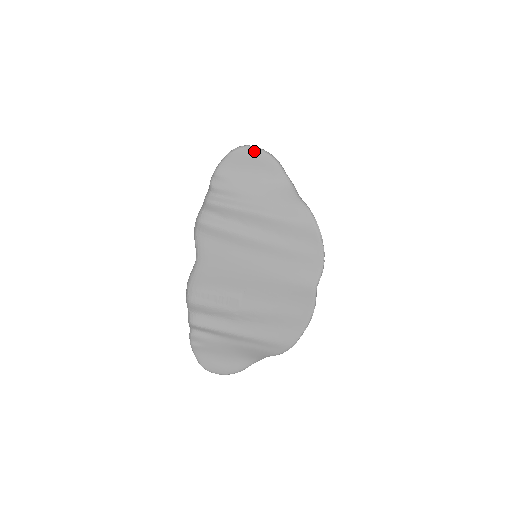
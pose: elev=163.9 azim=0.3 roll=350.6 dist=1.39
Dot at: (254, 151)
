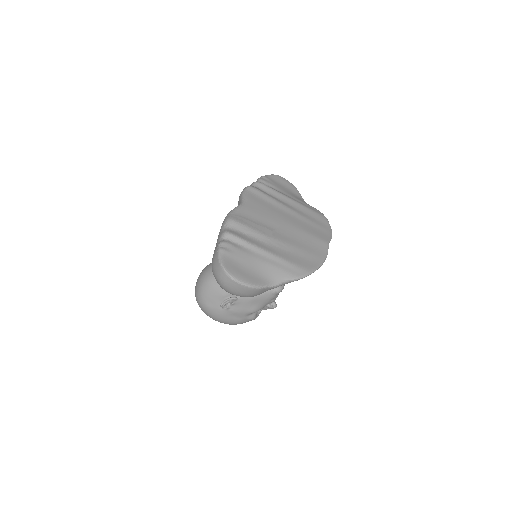
Dot at: (287, 180)
